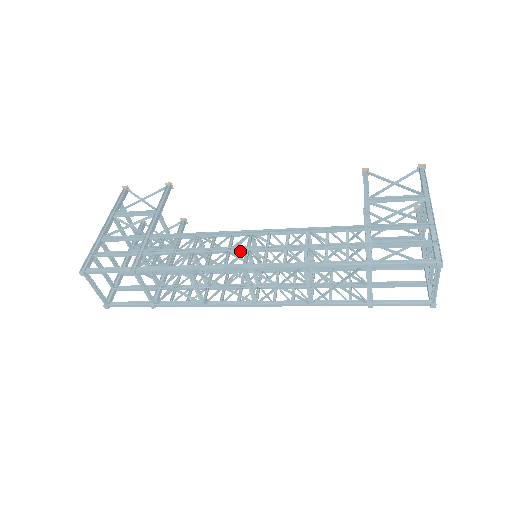
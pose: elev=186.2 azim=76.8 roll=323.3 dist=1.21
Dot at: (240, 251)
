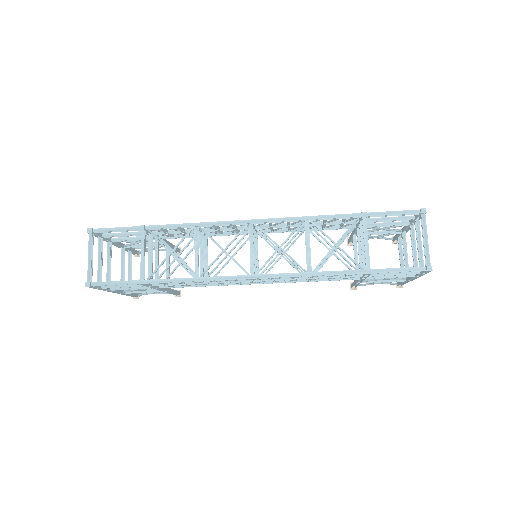
Dot at: (246, 227)
